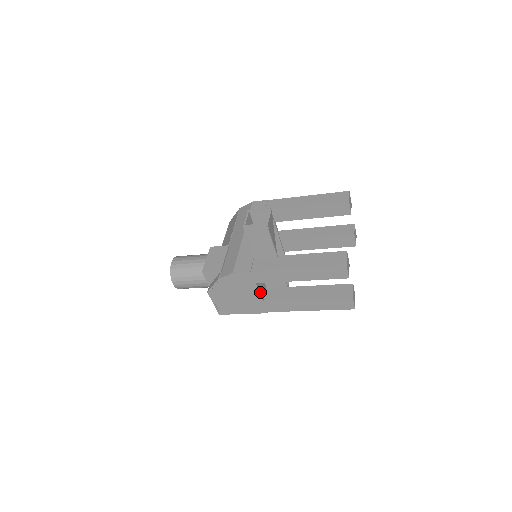
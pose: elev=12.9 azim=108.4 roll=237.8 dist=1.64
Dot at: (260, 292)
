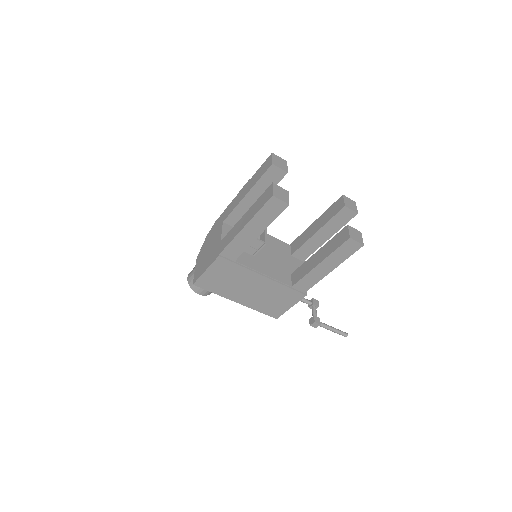
Dot at: (223, 233)
